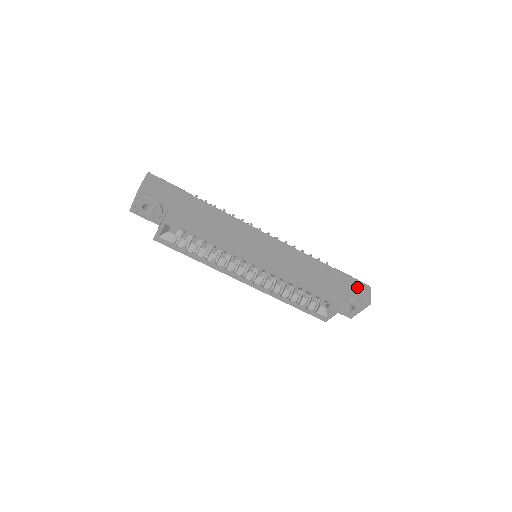
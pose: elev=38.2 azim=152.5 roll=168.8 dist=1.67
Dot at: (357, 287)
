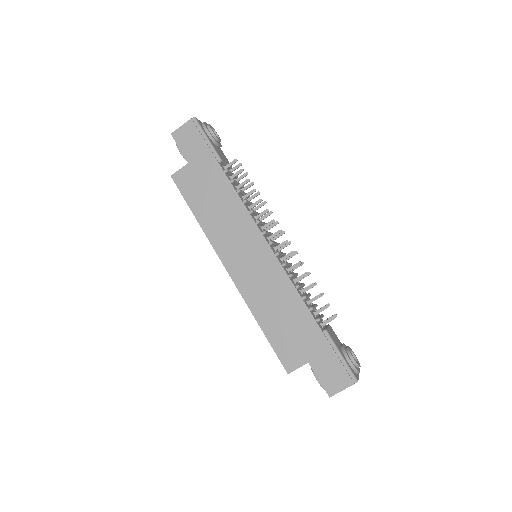
Dot at: (331, 369)
